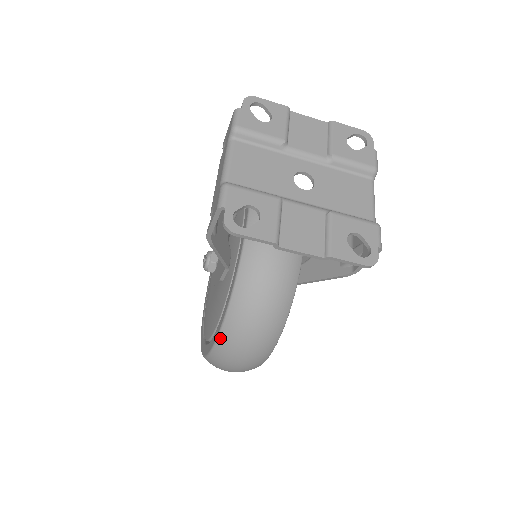
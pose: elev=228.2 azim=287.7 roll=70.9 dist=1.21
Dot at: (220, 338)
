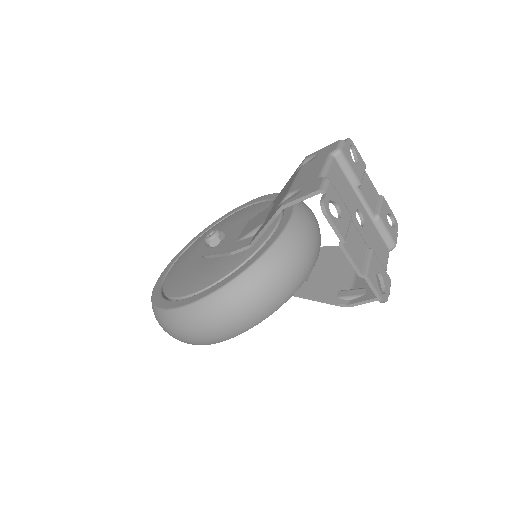
Dot at: (213, 296)
